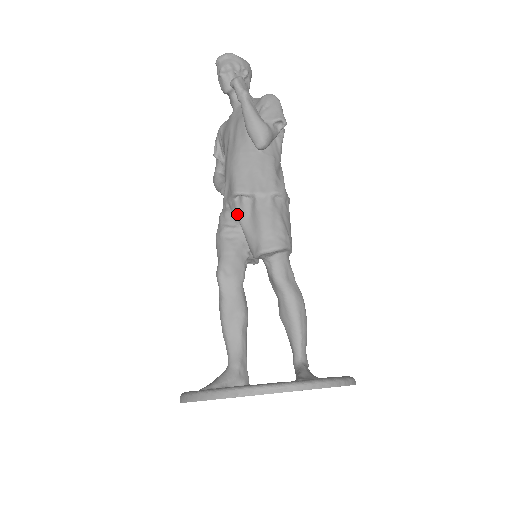
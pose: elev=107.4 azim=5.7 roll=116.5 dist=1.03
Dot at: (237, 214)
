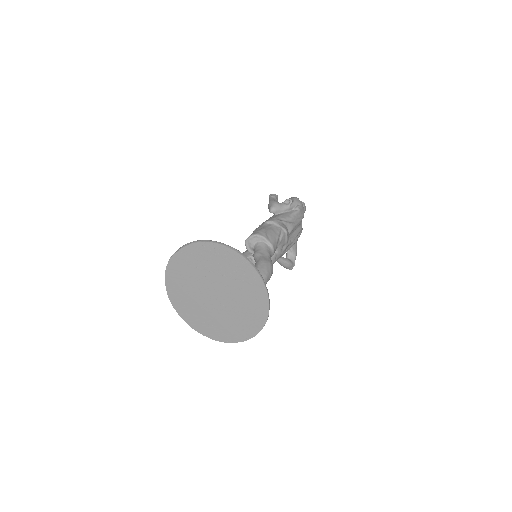
Dot at: occluded
